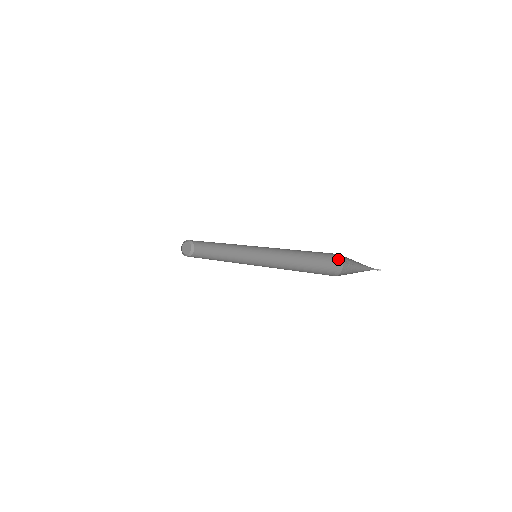
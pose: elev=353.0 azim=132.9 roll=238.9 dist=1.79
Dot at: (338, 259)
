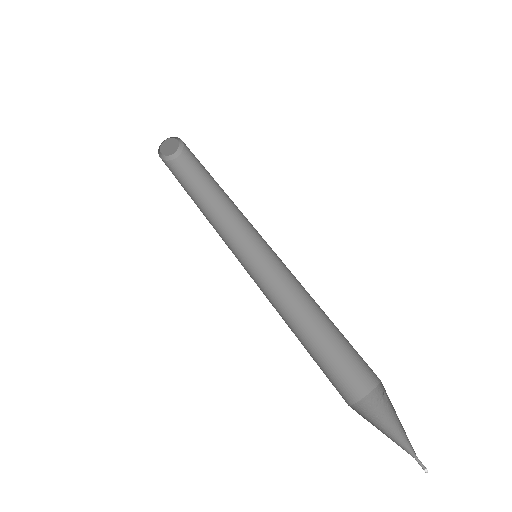
Dot at: (373, 376)
